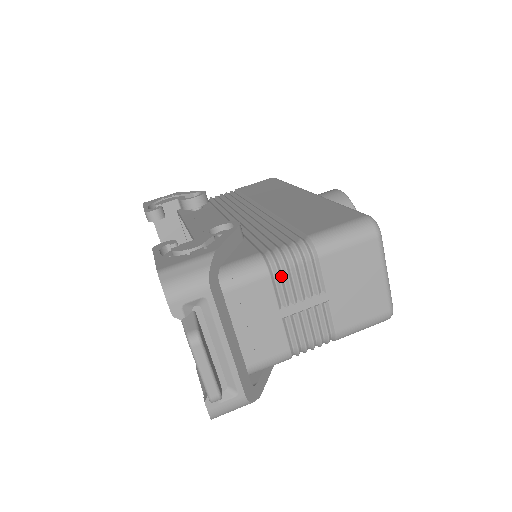
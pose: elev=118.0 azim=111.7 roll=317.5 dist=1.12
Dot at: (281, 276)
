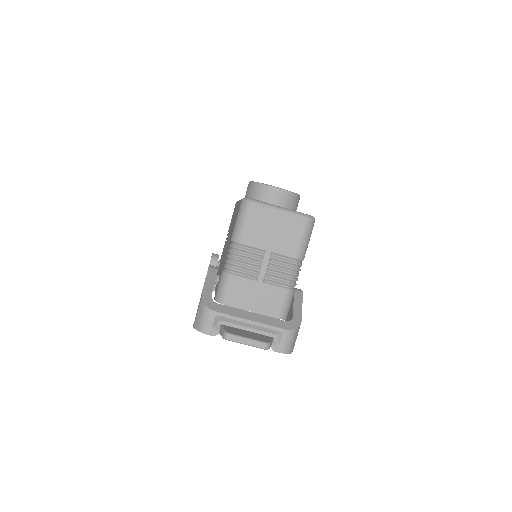
Dot at: (238, 269)
